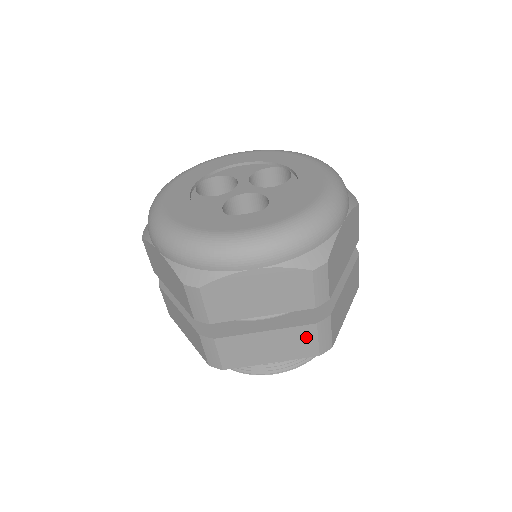
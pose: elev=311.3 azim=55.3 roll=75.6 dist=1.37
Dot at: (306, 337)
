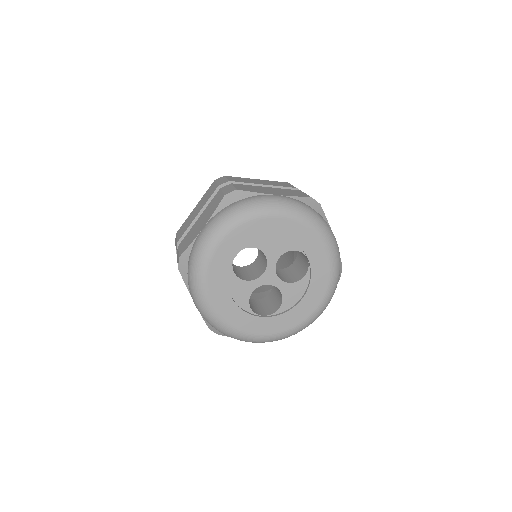
Dot at: occluded
